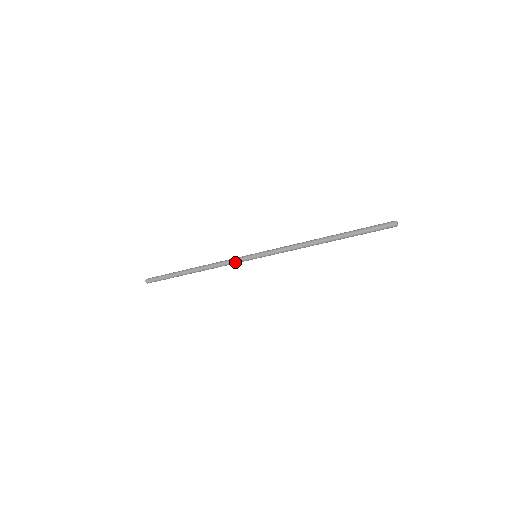
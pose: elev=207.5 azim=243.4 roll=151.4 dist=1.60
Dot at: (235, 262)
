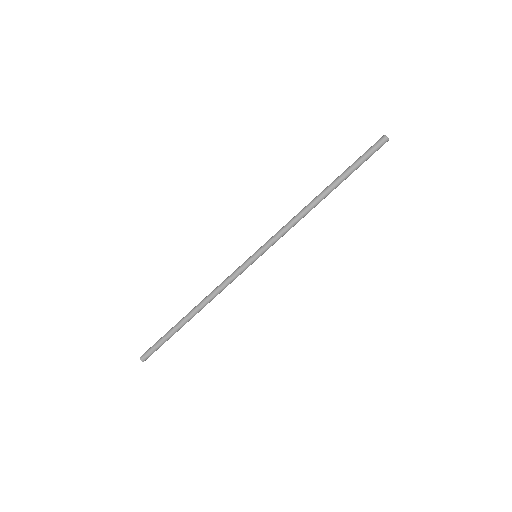
Dot at: (234, 273)
